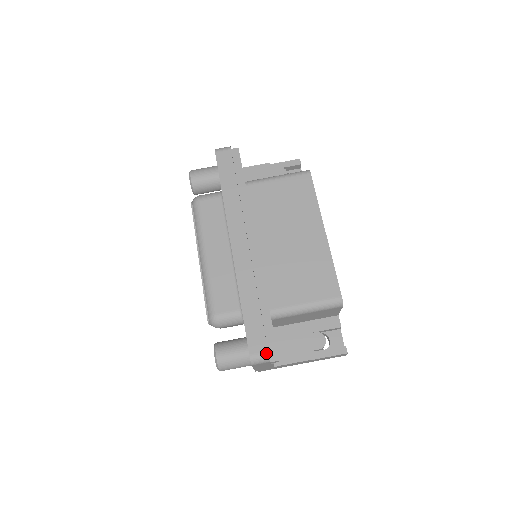
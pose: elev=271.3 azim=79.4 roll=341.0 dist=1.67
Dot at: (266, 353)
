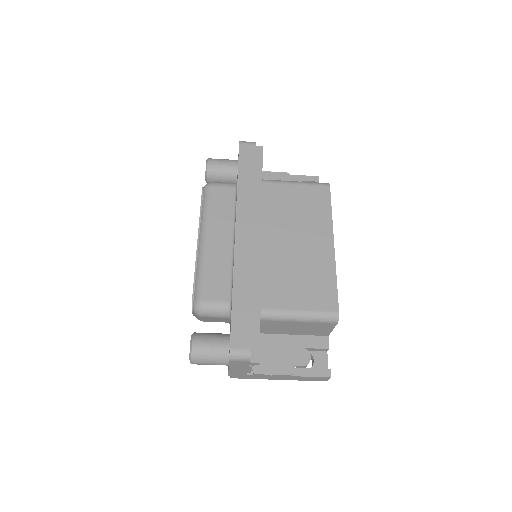
Dot at: (248, 350)
